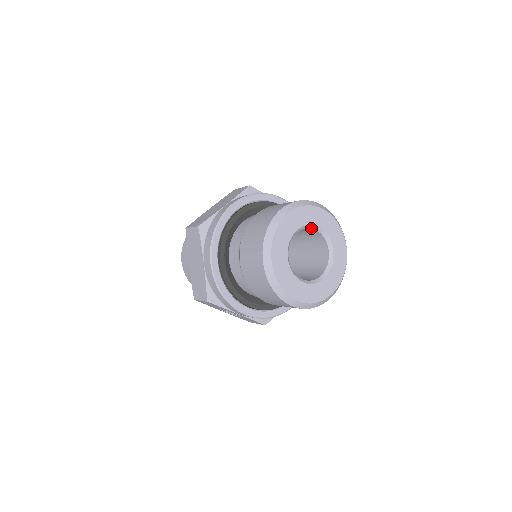
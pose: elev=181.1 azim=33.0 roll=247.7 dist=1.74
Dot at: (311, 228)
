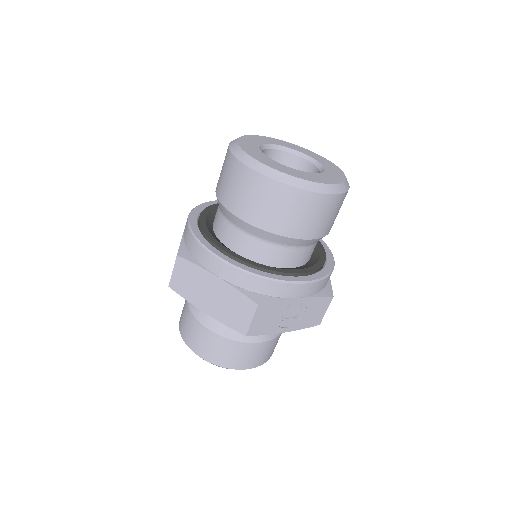
Dot at: (269, 149)
